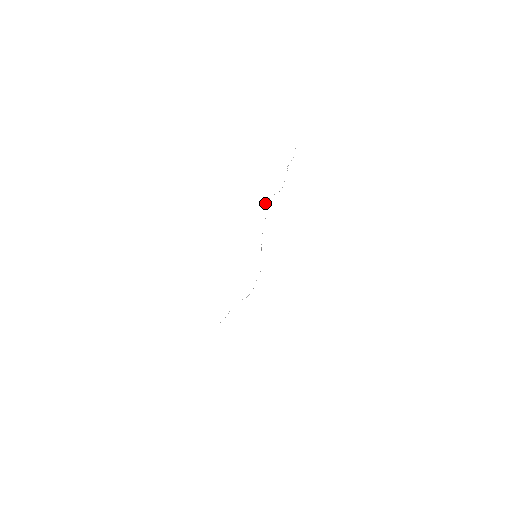
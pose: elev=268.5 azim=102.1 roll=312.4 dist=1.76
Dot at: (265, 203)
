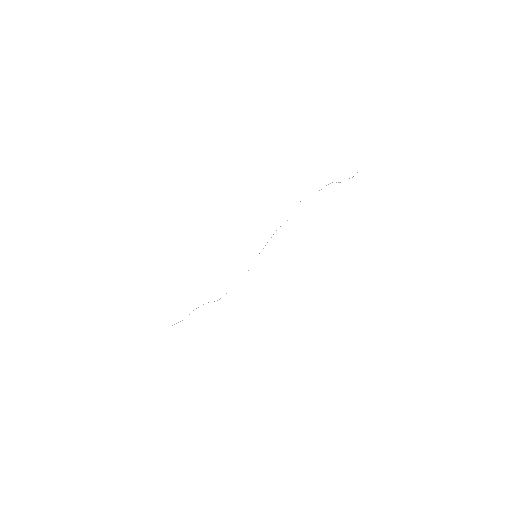
Dot at: occluded
